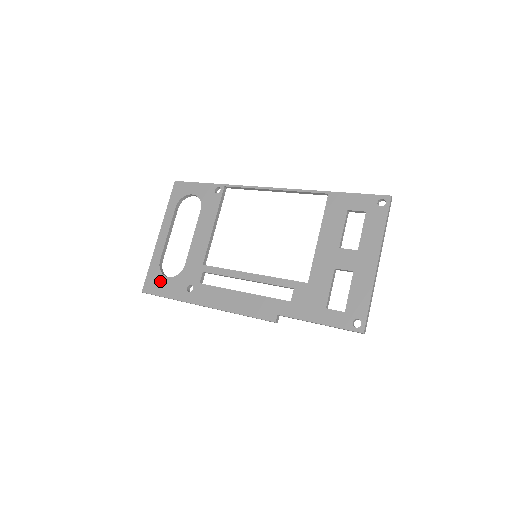
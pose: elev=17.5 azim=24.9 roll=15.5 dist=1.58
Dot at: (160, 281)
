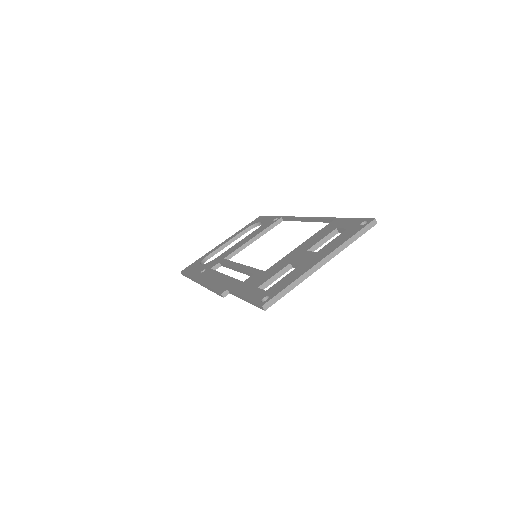
Dot at: (195, 266)
